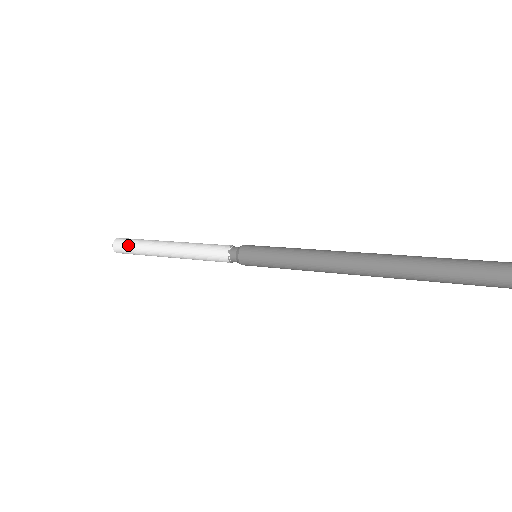
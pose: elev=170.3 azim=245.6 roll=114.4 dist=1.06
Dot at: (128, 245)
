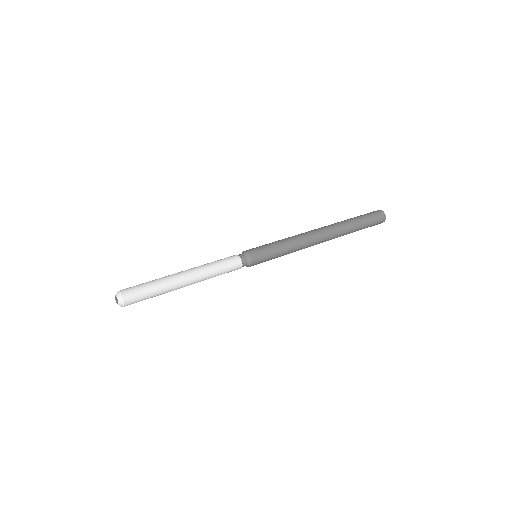
Dot at: occluded
